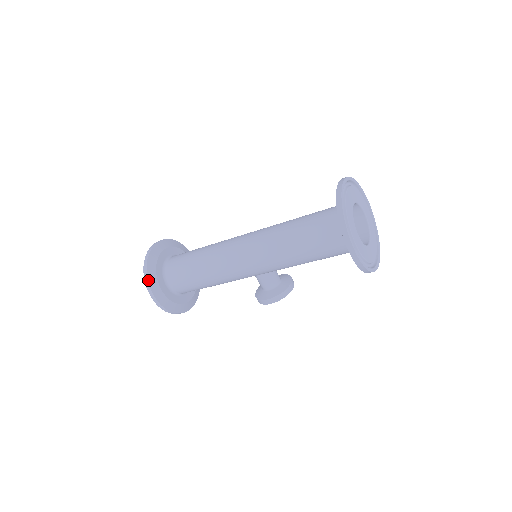
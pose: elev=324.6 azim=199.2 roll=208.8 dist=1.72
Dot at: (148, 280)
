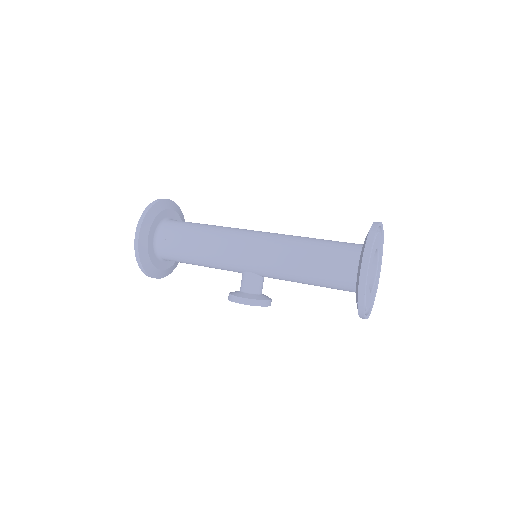
Dot at: (145, 216)
